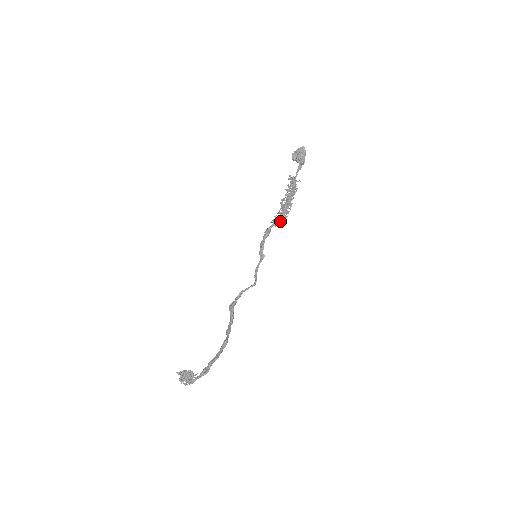
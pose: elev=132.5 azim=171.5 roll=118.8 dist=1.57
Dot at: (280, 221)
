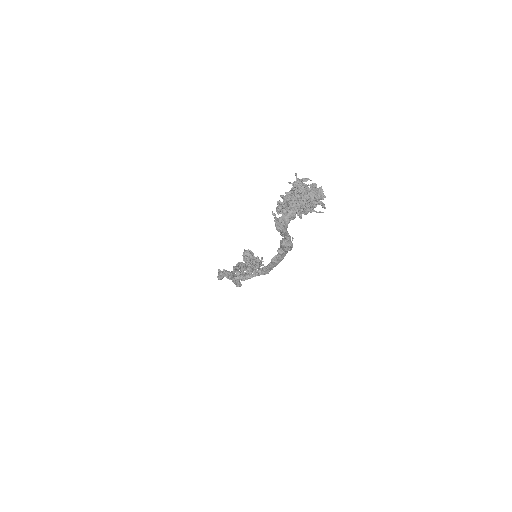
Dot at: (250, 270)
